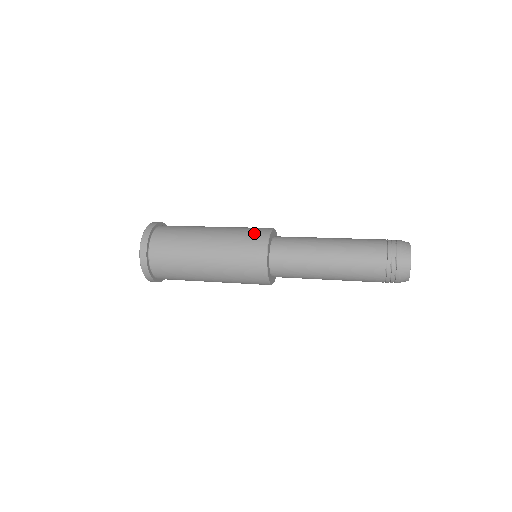
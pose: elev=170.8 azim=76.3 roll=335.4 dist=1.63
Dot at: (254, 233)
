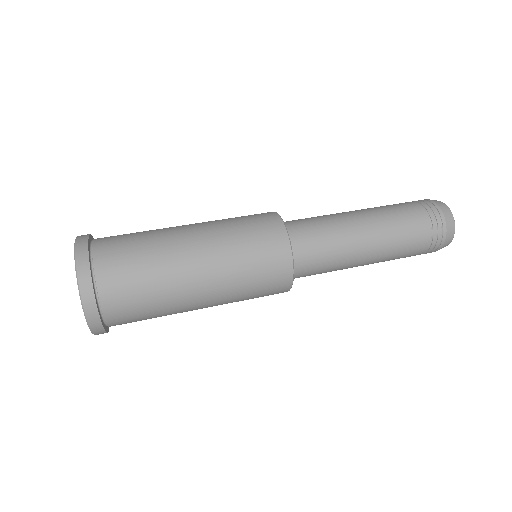
Dot at: (269, 259)
